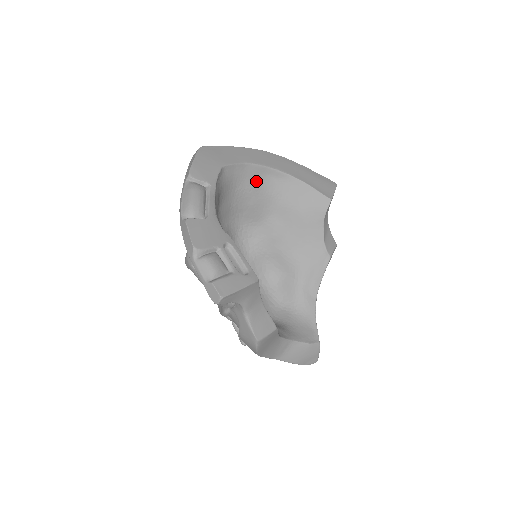
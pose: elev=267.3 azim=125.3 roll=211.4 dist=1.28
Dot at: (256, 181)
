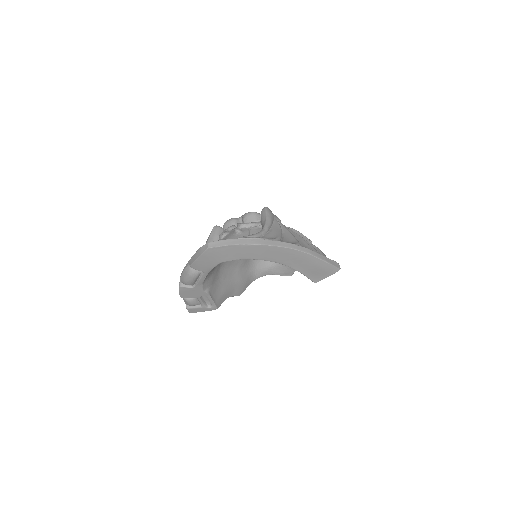
Dot at: occluded
